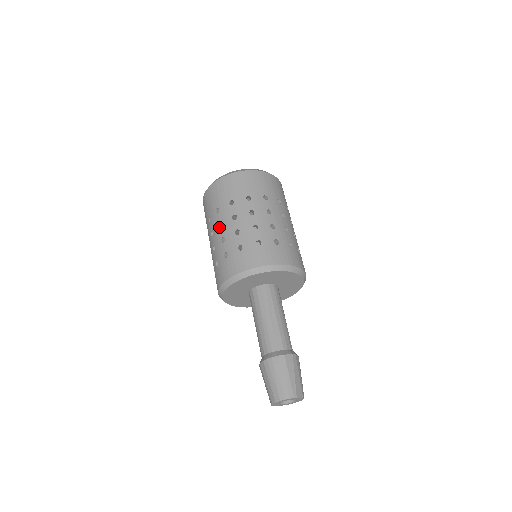
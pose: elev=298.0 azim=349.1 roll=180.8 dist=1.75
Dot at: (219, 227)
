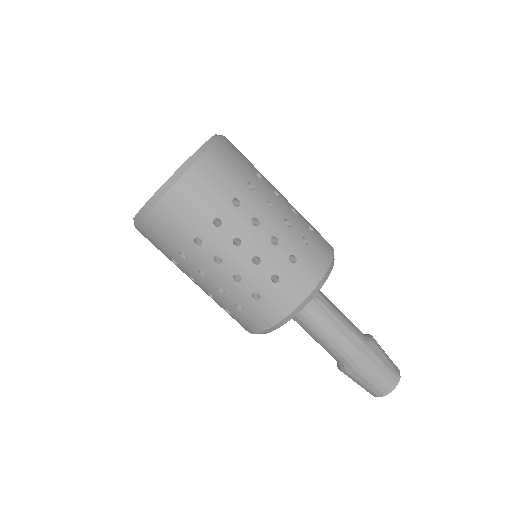
Dot at: (217, 264)
